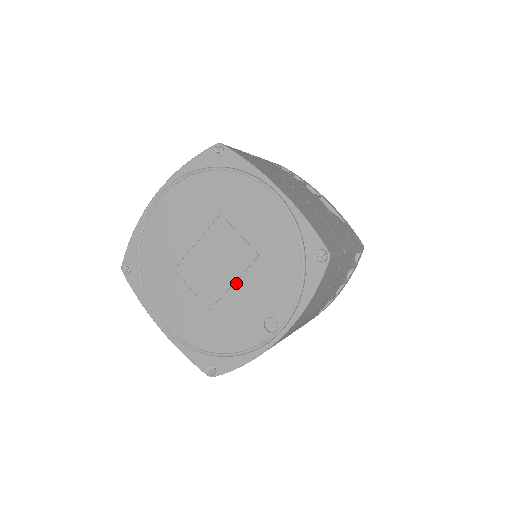
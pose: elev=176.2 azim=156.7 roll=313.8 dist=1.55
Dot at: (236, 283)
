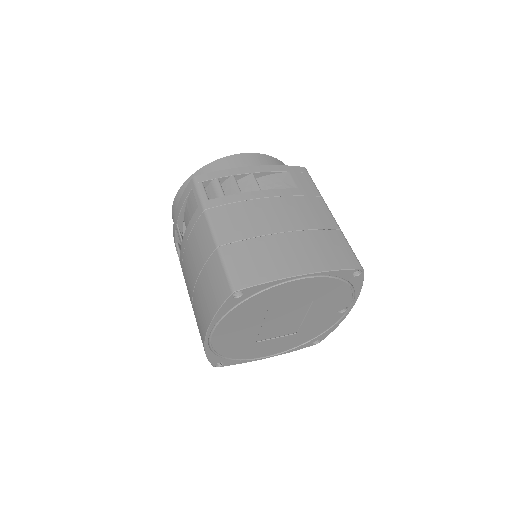
Dot at: (306, 317)
